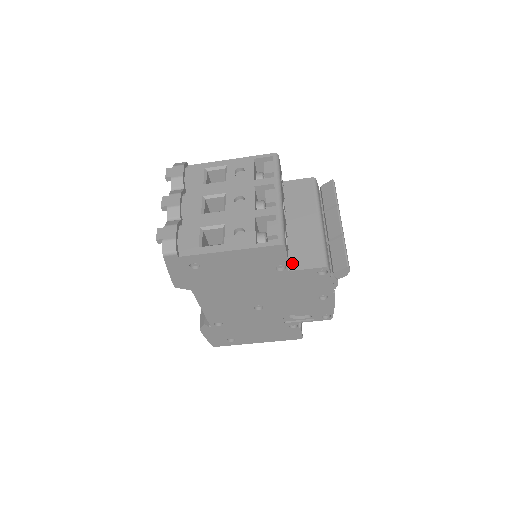
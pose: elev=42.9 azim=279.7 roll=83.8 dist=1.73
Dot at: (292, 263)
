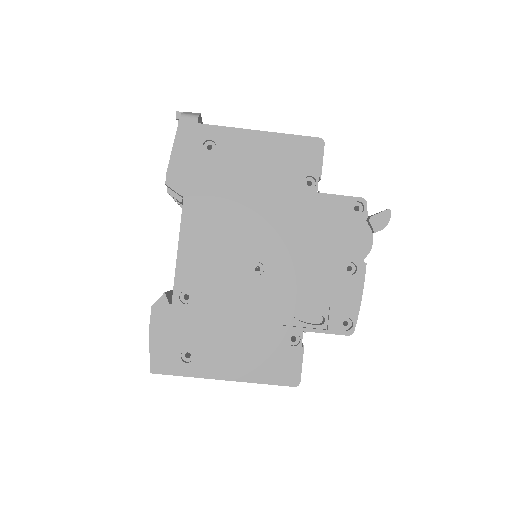
Dot at: occluded
